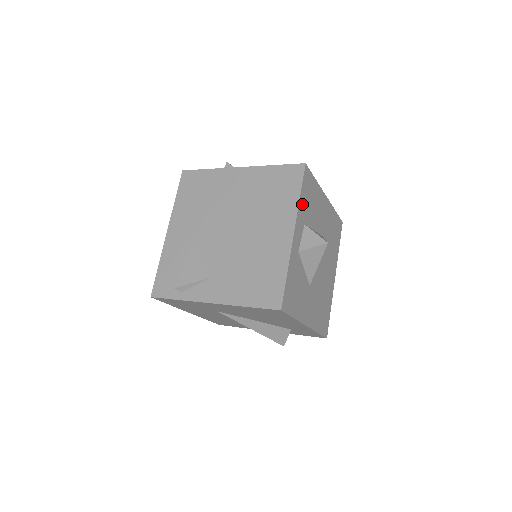
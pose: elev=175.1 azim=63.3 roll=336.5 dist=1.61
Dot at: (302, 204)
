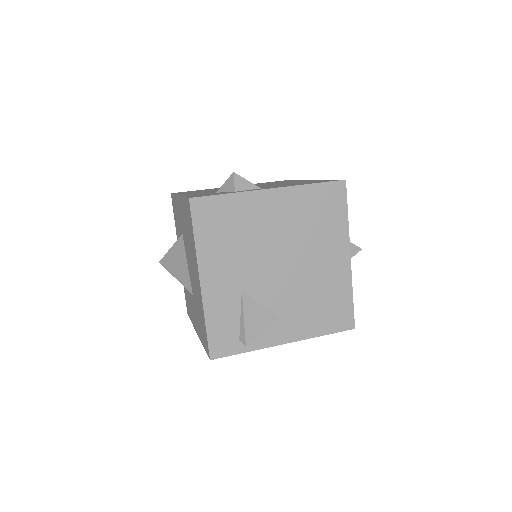
Dot at: occluded
